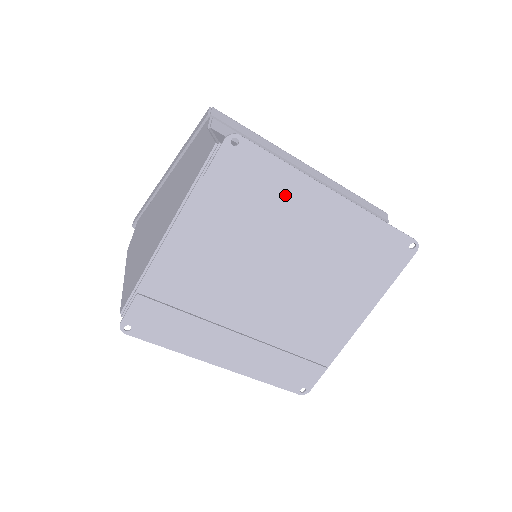
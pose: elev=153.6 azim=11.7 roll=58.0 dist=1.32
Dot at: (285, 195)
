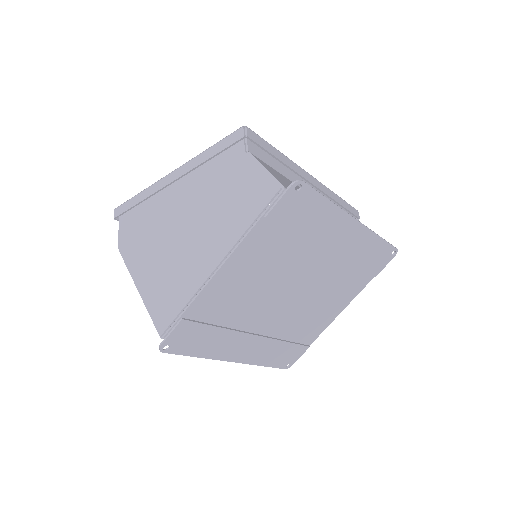
Dot at: (322, 226)
